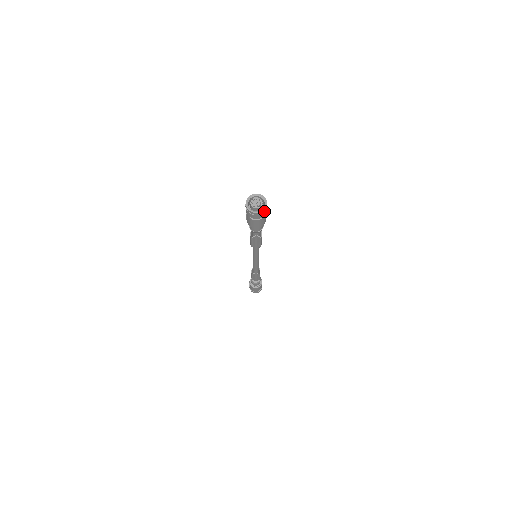
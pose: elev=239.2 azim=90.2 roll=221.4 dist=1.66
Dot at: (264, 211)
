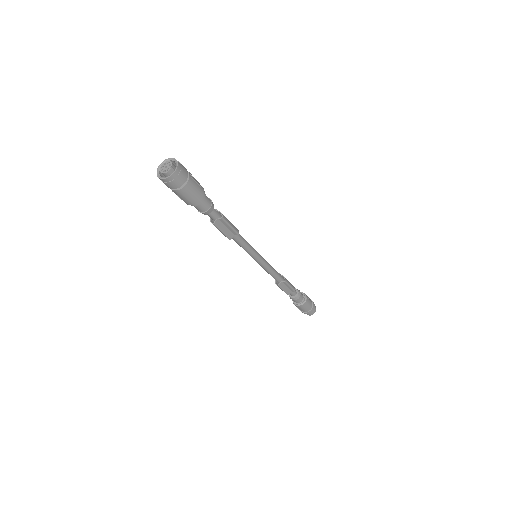
Dot at: (179, 171)
